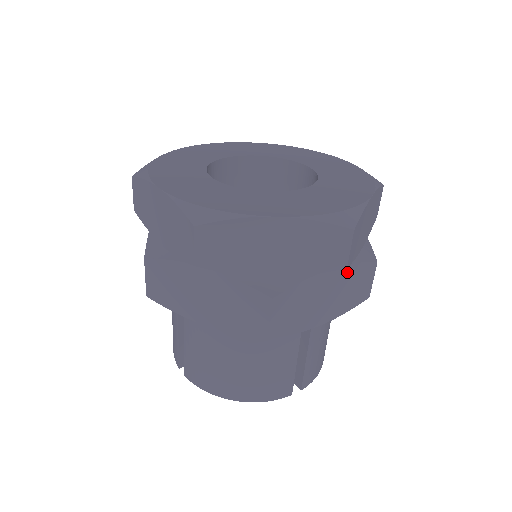
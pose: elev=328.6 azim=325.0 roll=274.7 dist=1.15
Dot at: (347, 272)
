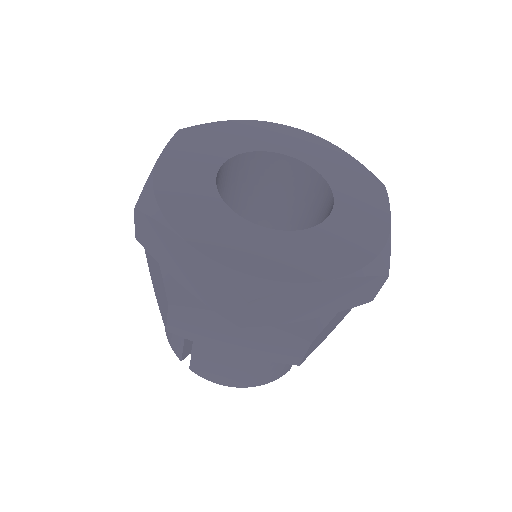
Dot at: occluded
